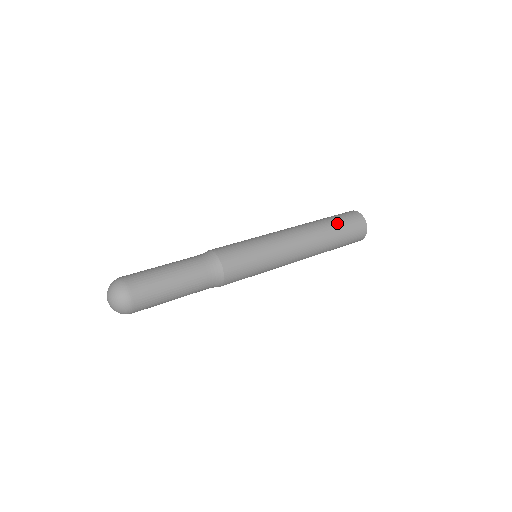
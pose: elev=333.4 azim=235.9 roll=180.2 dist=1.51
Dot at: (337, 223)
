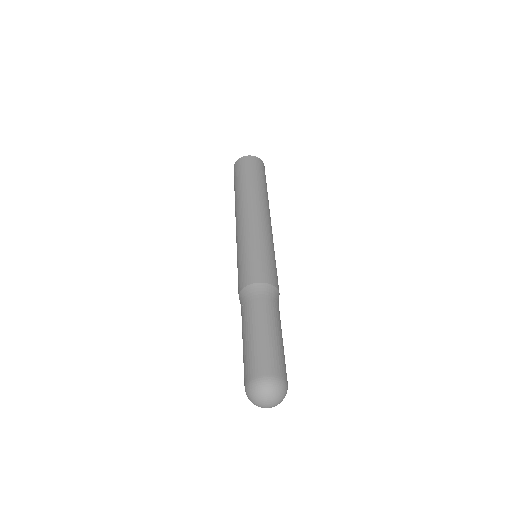
Dot at: (257, 177)
